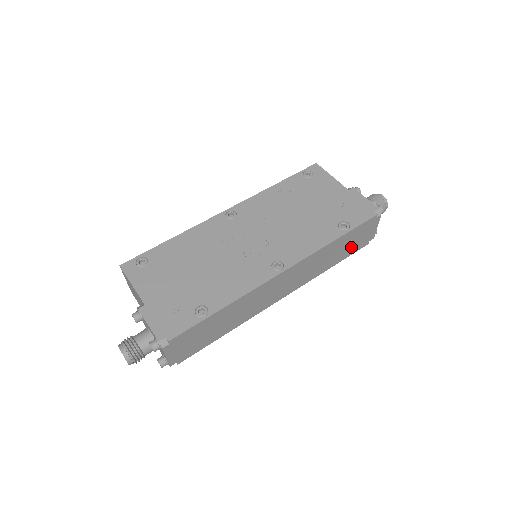
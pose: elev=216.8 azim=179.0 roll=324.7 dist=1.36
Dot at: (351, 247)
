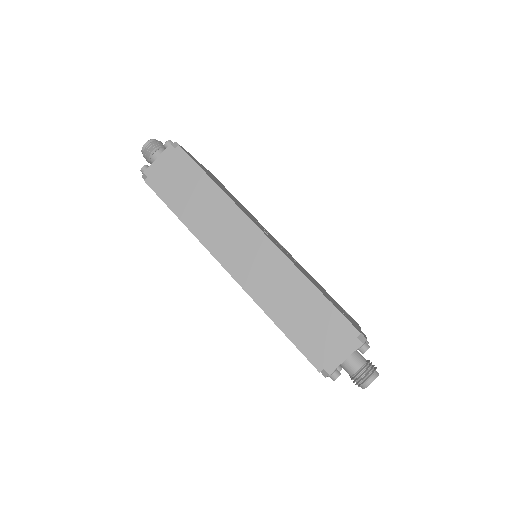
Dot at: (309, 334)
